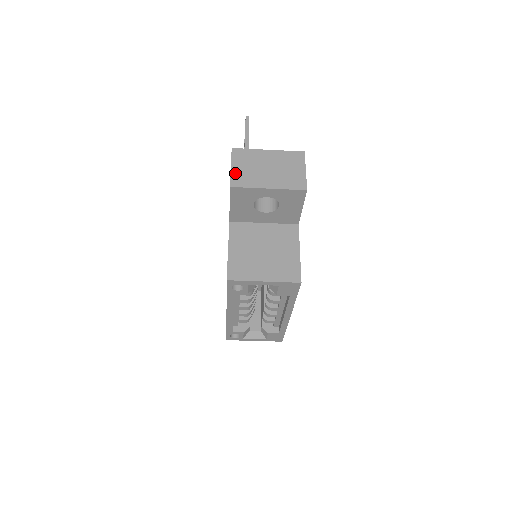
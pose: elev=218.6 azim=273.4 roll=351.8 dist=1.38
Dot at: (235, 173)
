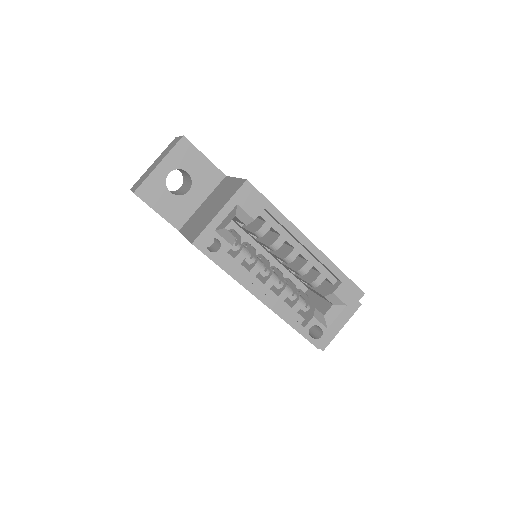
Dot at: (135, 188)
